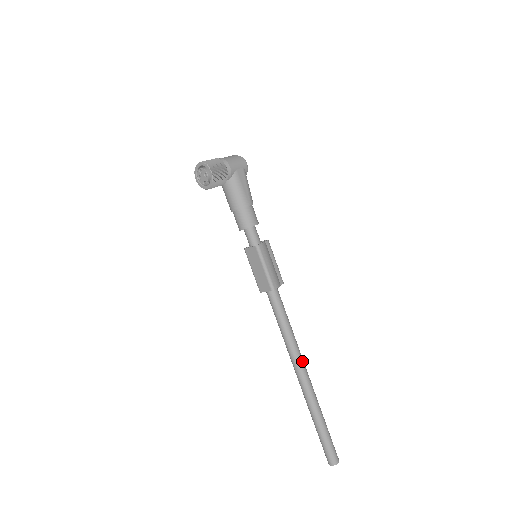
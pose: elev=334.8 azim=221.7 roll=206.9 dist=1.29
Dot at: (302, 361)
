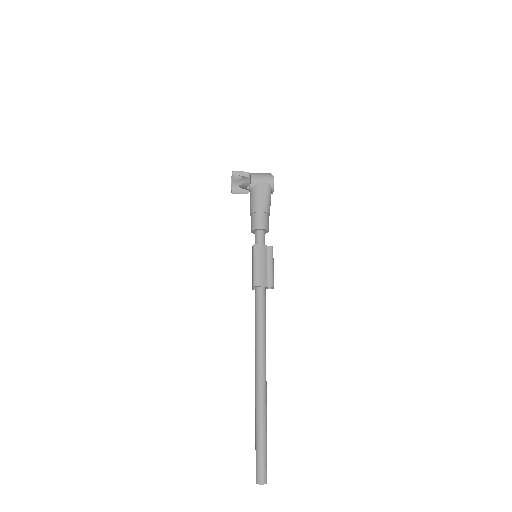
Dot at: (262, 363)
